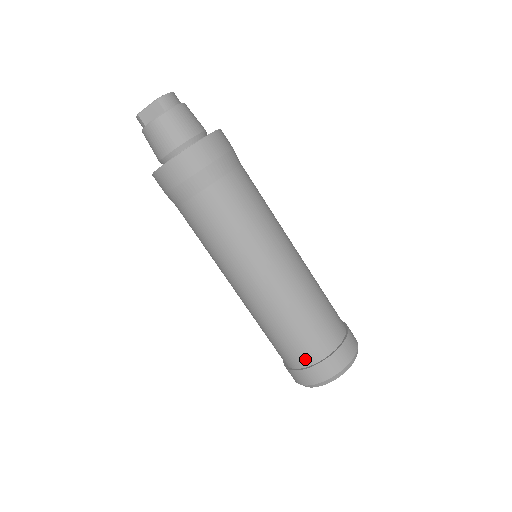
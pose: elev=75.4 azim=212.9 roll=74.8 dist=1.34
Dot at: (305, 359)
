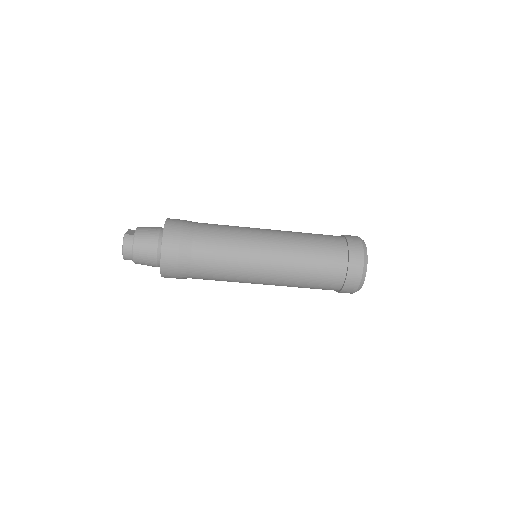
Dot at: occluded
